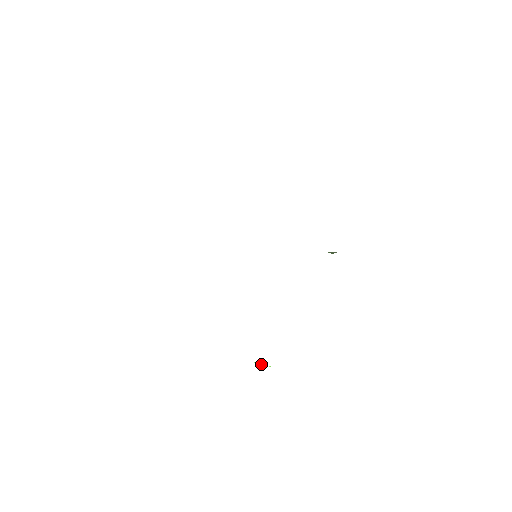
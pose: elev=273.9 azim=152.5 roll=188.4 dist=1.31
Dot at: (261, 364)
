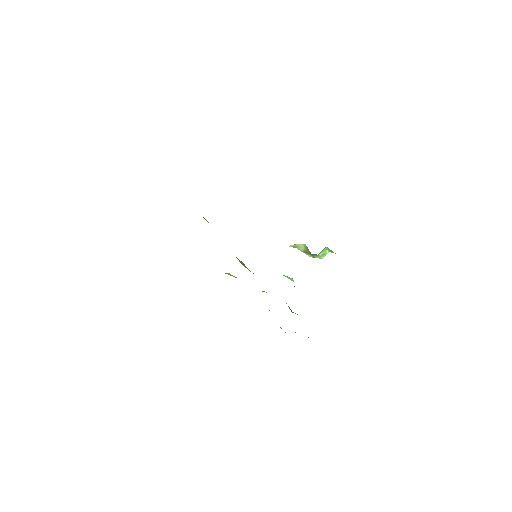
Dot at: occluded
